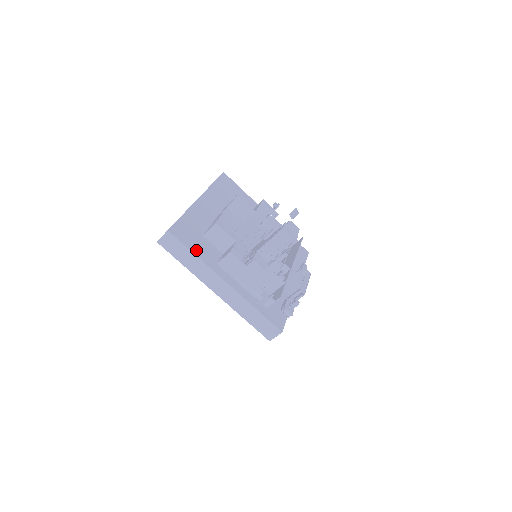
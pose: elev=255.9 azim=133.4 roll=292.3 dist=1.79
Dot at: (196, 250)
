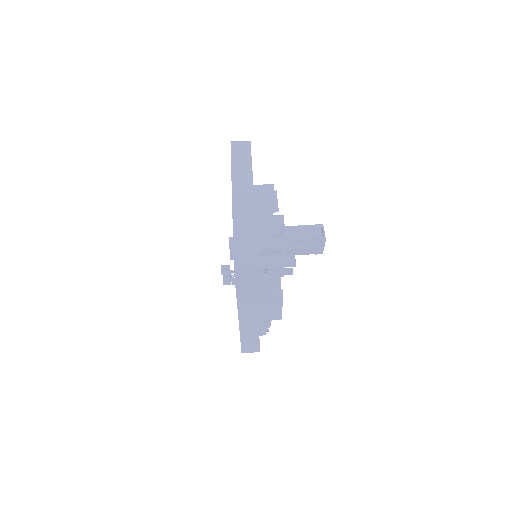
Dot at: occluded
